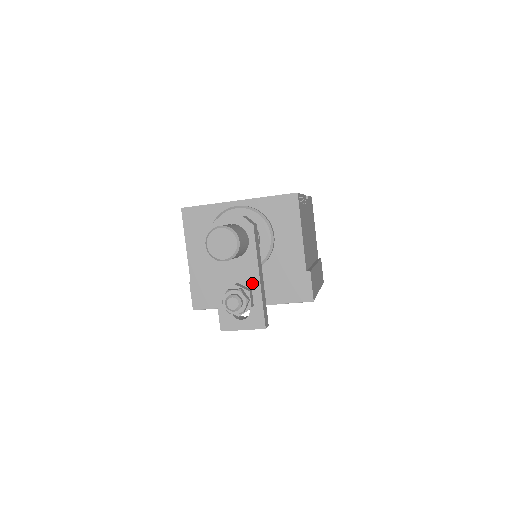
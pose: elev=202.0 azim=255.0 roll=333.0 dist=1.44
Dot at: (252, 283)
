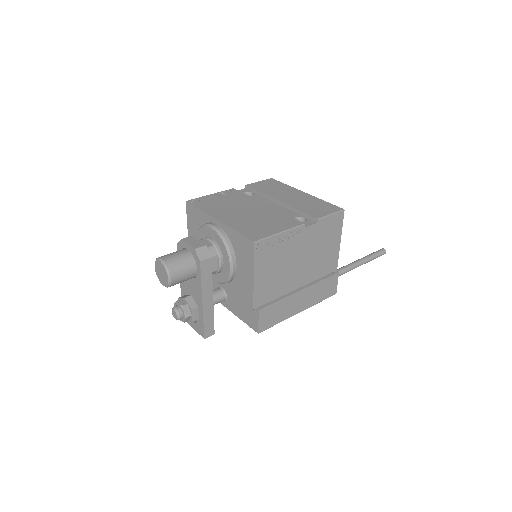
Dot at: (198, 302)
